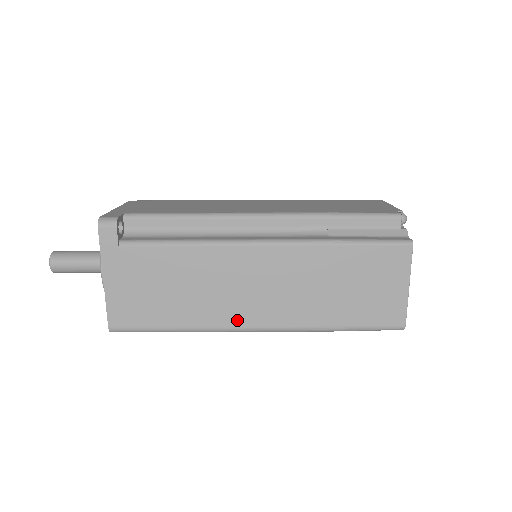
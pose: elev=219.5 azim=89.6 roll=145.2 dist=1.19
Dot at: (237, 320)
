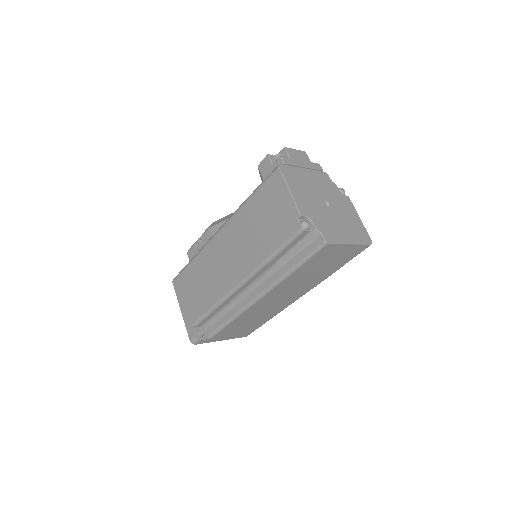
Dot at: (288, 304)
